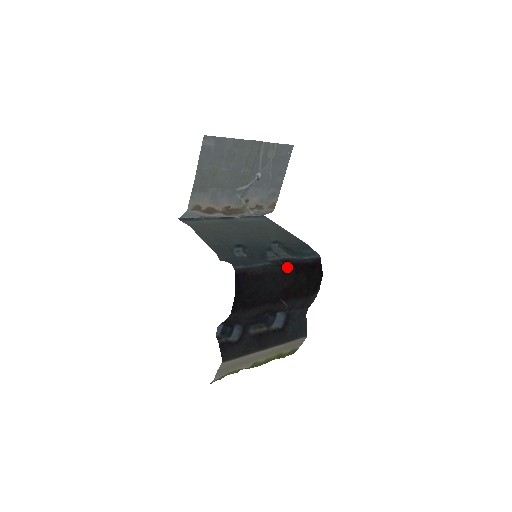
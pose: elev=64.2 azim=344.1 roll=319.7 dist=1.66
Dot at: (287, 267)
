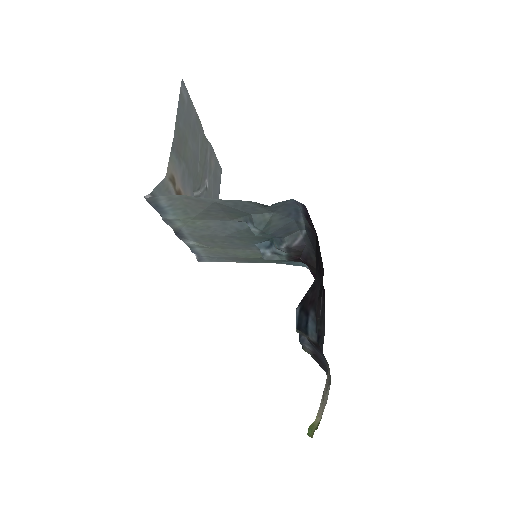
Dot at: (302, 260)
